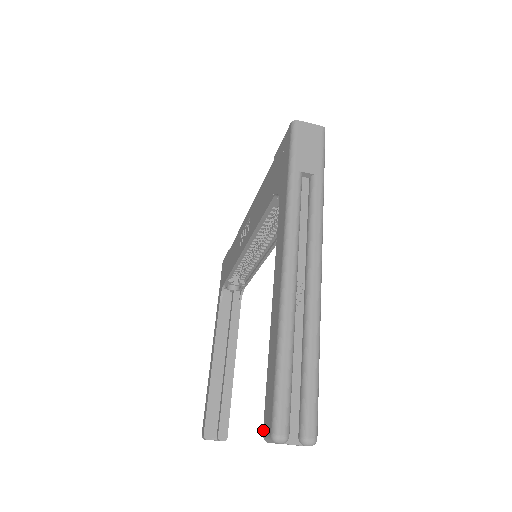
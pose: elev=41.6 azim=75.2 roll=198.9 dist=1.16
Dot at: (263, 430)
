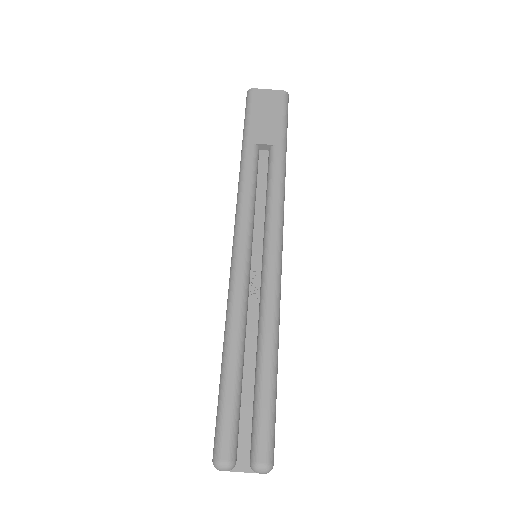
Dot at: occluded
